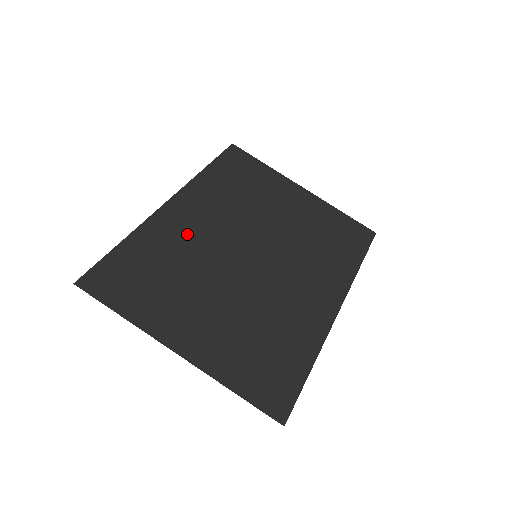
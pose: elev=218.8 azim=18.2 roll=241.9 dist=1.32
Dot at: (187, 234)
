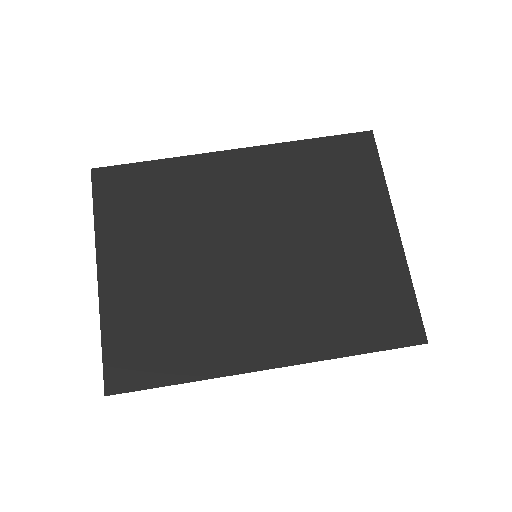
Dot at: (213, 191)
